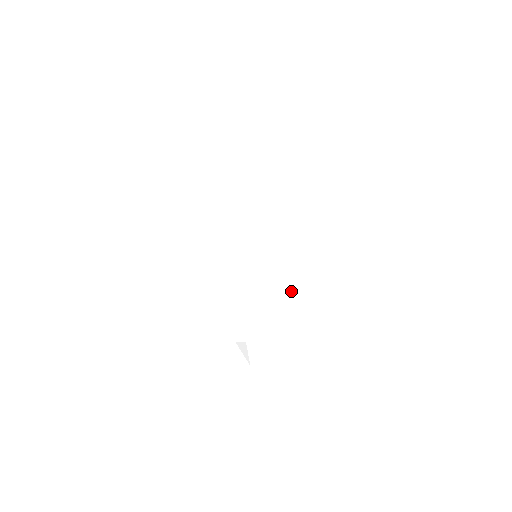
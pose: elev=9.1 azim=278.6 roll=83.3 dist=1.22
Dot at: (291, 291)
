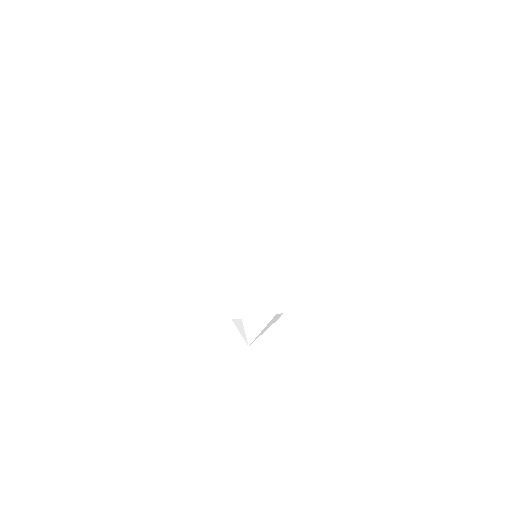
Dot at: (275, 264)
